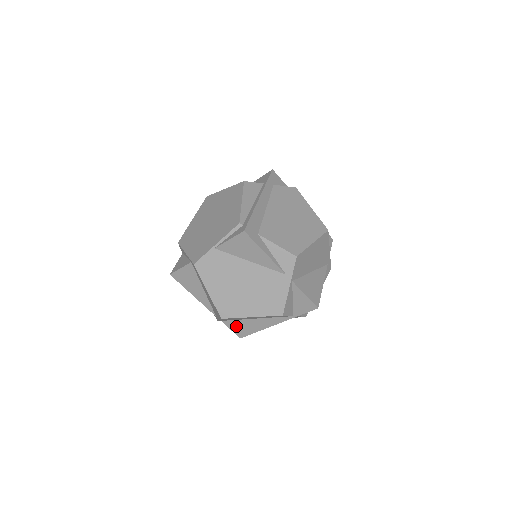
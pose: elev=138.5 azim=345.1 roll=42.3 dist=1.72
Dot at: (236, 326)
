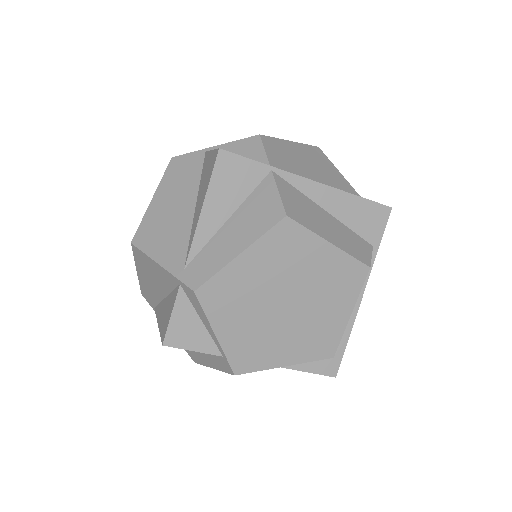
Dot at: occluded
